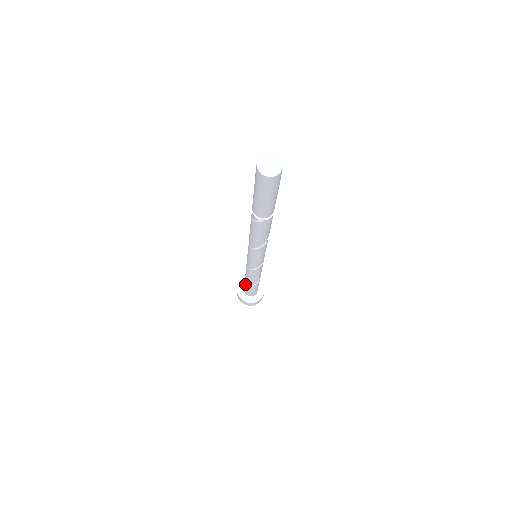
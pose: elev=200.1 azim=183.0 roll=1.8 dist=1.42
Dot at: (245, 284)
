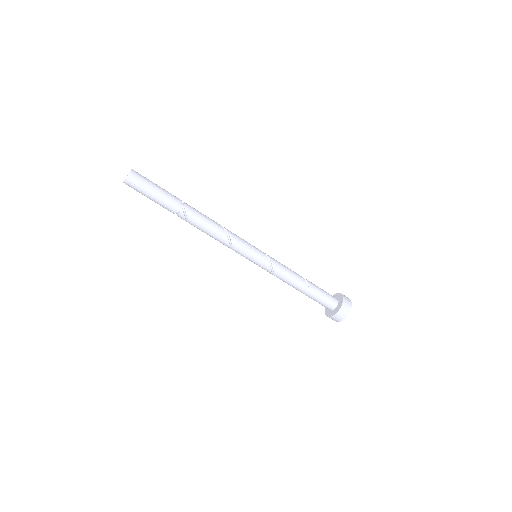
Dot at: (312, 297)
